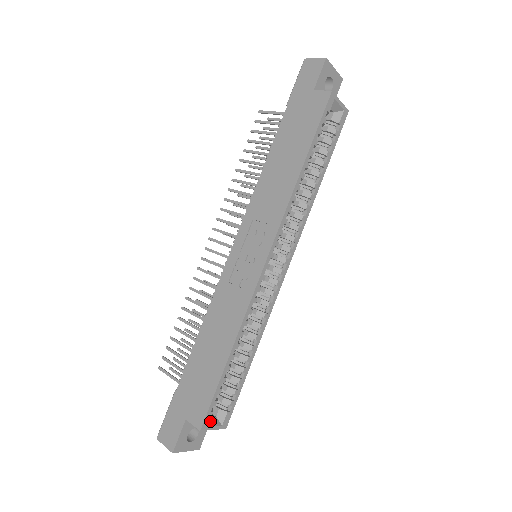
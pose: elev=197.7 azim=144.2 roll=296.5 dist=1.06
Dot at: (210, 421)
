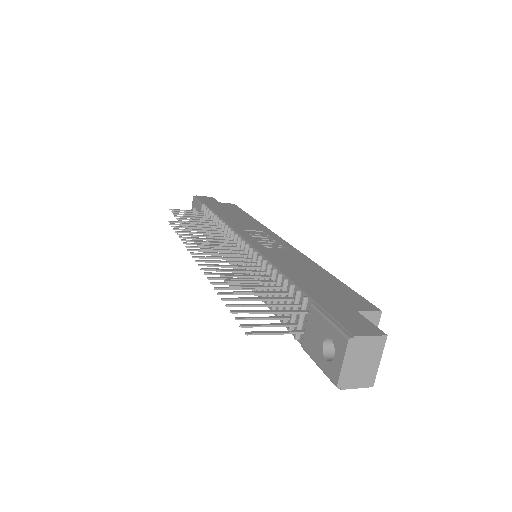
Dot at: occluded
